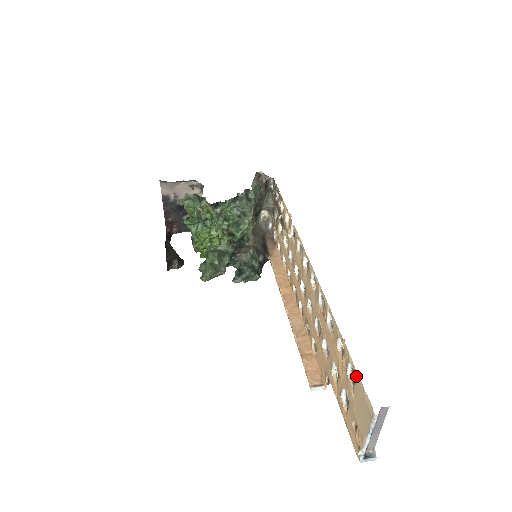
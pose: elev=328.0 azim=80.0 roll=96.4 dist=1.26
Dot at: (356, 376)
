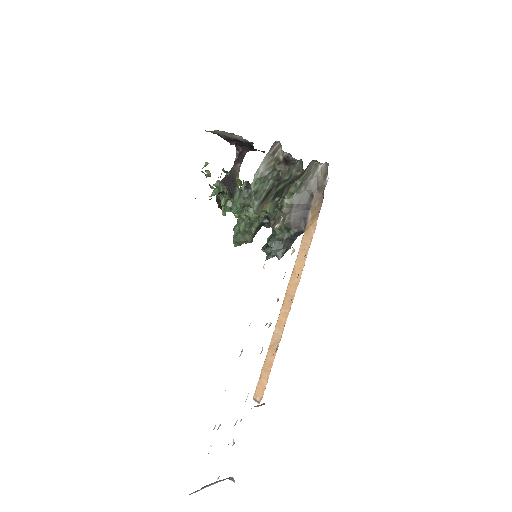
Dot at: occluded
